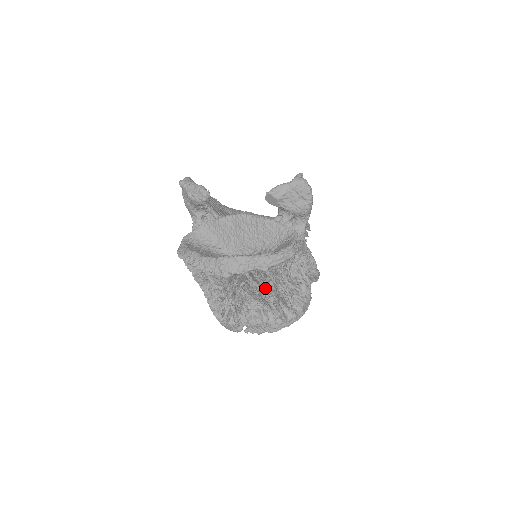
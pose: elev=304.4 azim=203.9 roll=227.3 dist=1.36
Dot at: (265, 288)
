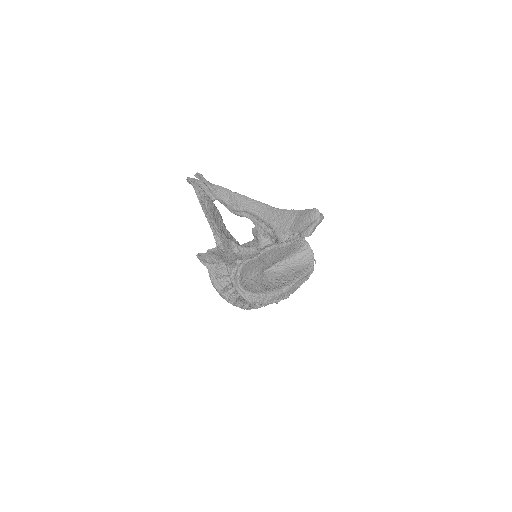
Dot at: occluded
